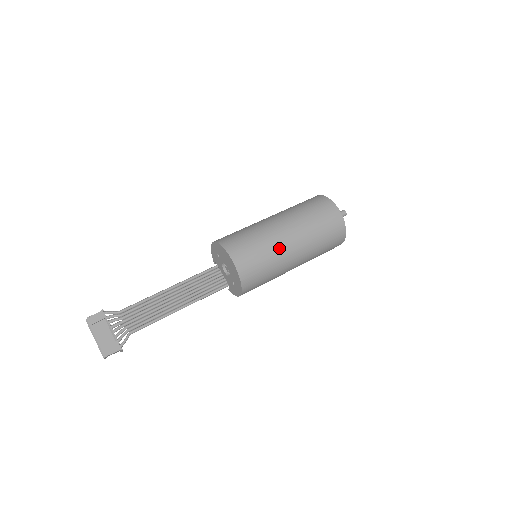
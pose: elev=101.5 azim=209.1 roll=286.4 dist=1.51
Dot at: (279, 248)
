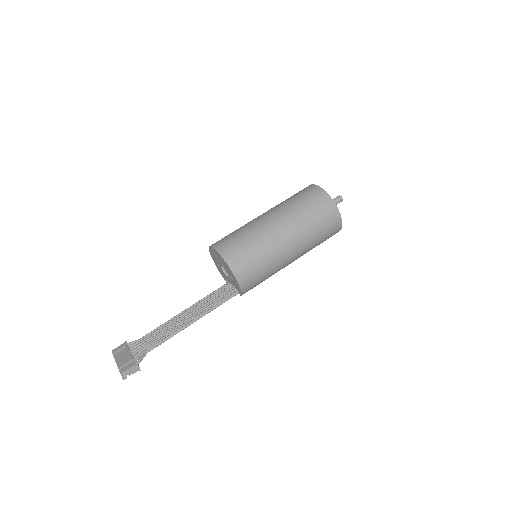
Dot at: (259, 227)
